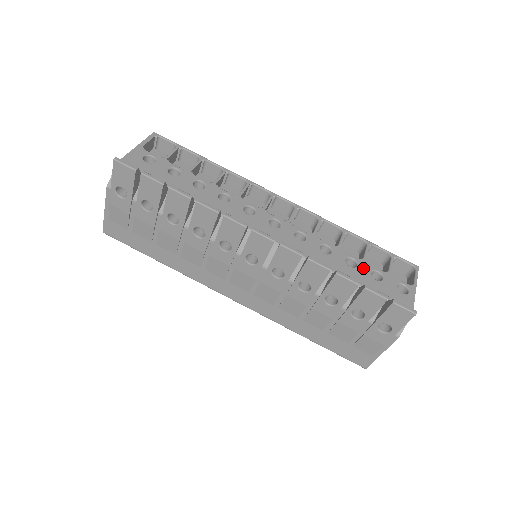
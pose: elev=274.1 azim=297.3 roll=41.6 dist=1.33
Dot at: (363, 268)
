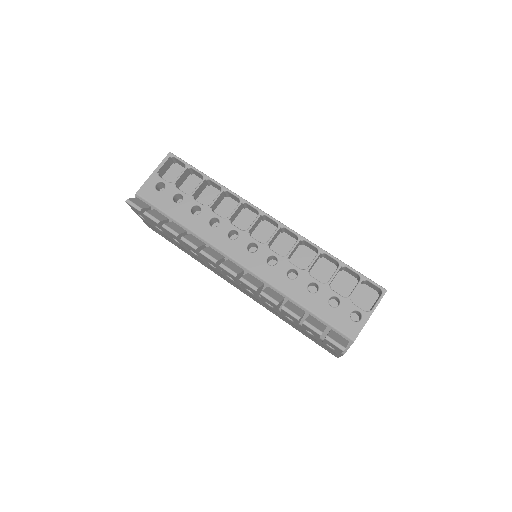
Dot at: (322, 294)
